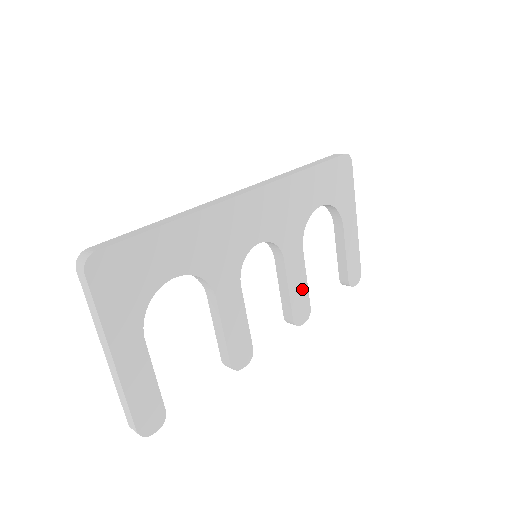
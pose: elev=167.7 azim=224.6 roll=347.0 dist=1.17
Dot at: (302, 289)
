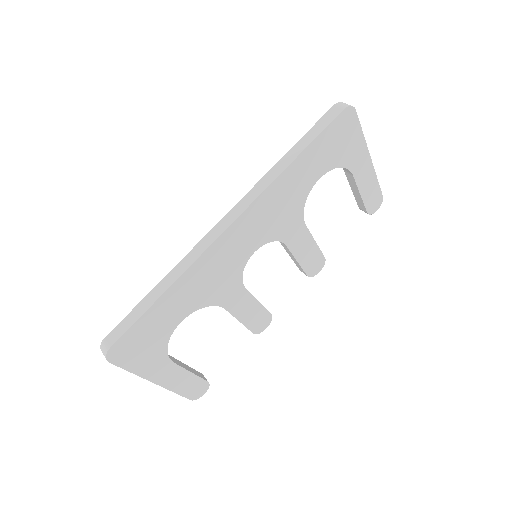
Dot at: (312, 251)
